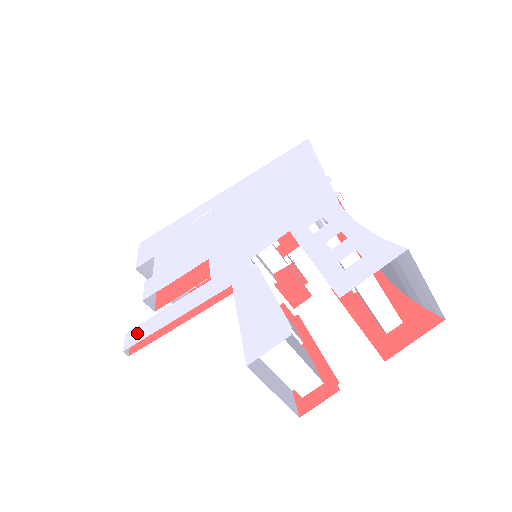
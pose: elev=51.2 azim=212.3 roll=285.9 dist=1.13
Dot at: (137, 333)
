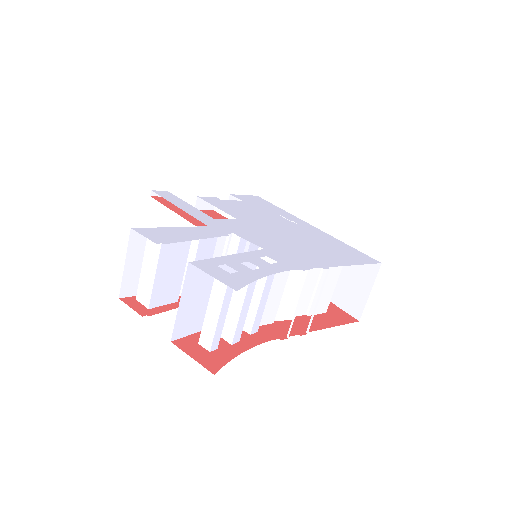
Dot at: (167, 194)
